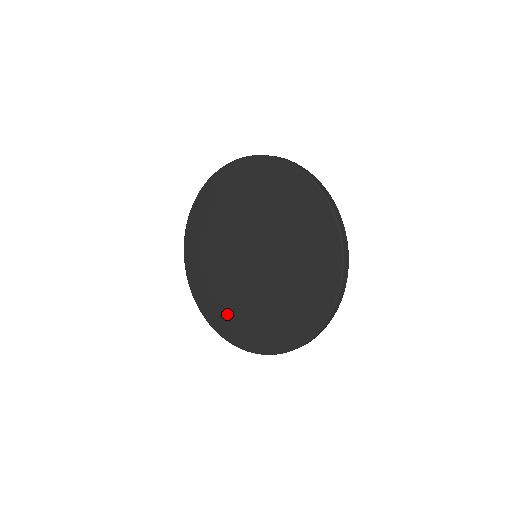
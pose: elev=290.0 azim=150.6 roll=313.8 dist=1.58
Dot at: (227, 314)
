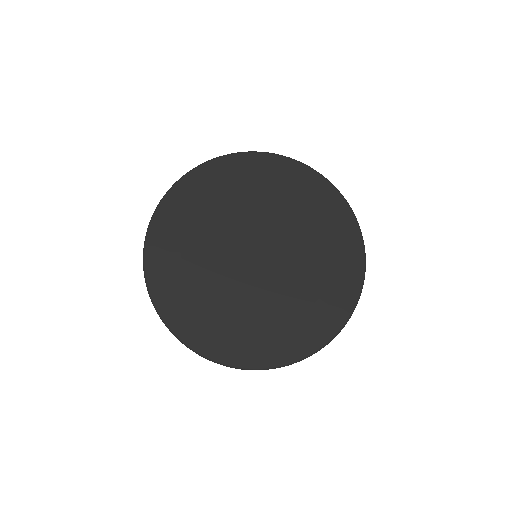
Dot at: (257, 336)
